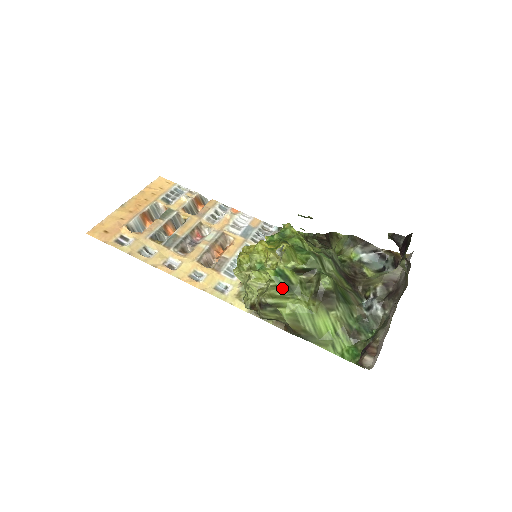
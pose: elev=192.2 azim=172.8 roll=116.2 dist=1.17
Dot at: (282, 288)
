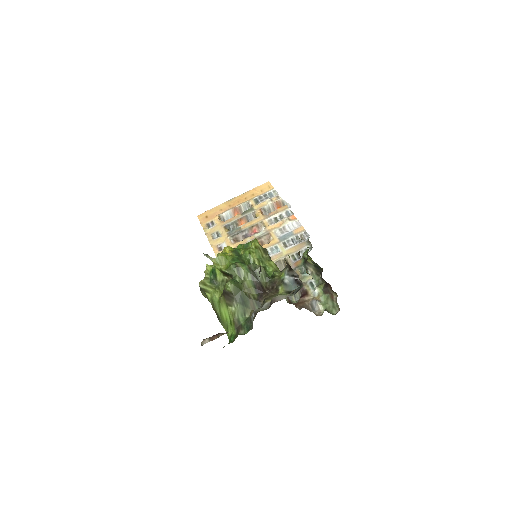
Dot at: (210, 281)
